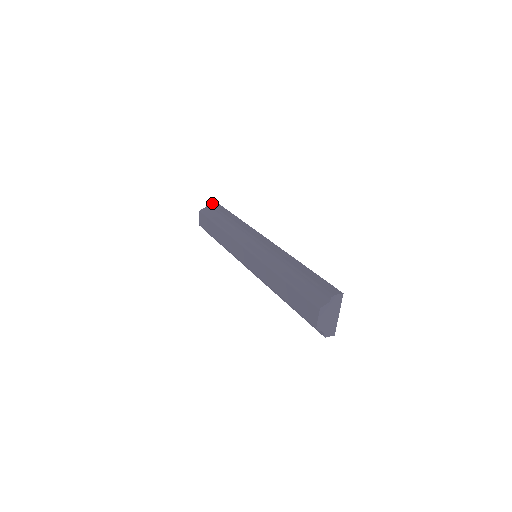
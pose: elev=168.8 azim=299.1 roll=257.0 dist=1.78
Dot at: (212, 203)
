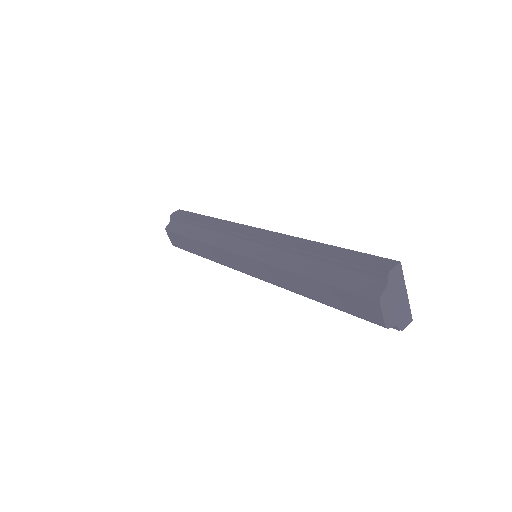
Dot at: (175, 213)
